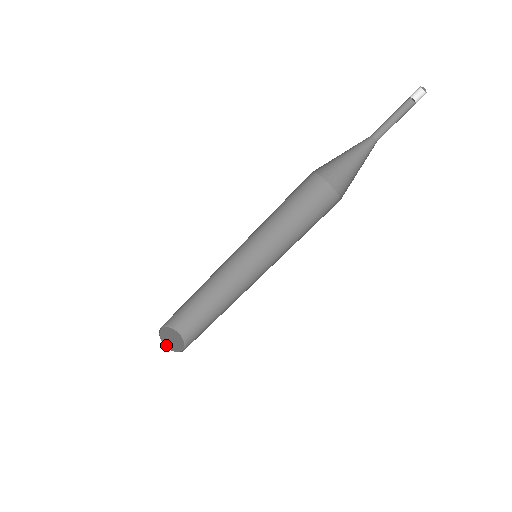
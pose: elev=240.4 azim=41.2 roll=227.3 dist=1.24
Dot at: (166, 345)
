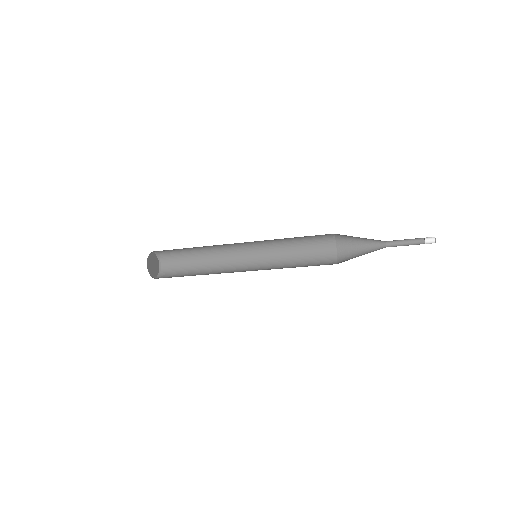
Dot at: (148, 264)
